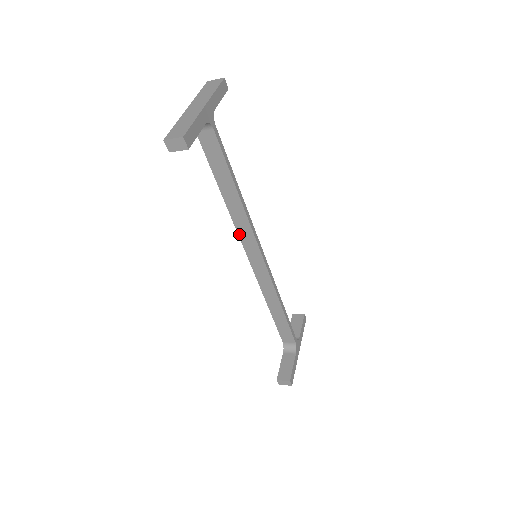
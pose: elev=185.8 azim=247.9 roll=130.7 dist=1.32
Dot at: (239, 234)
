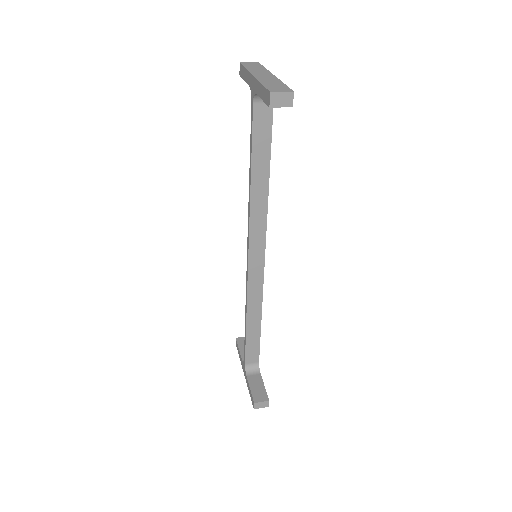
Dot at: (250, 229)
